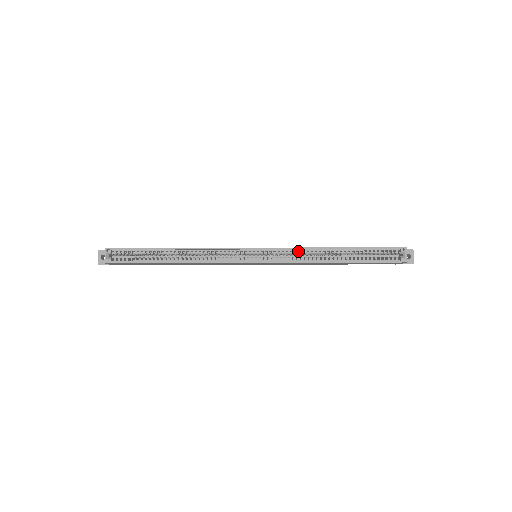
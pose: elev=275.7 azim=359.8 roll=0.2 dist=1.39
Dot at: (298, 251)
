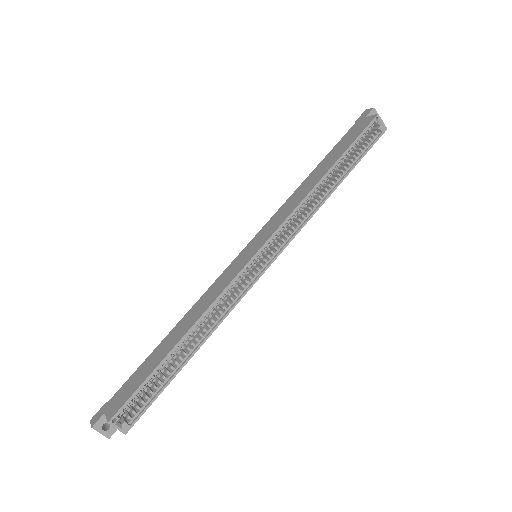
Dot at: occluded
